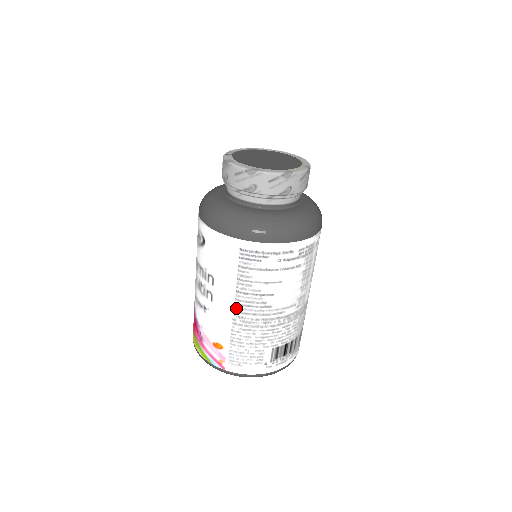
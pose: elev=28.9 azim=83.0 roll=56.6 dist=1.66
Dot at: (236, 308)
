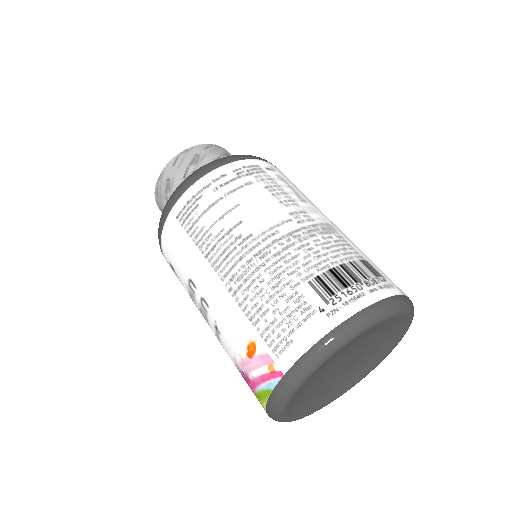
Dot at: (220, 274)
